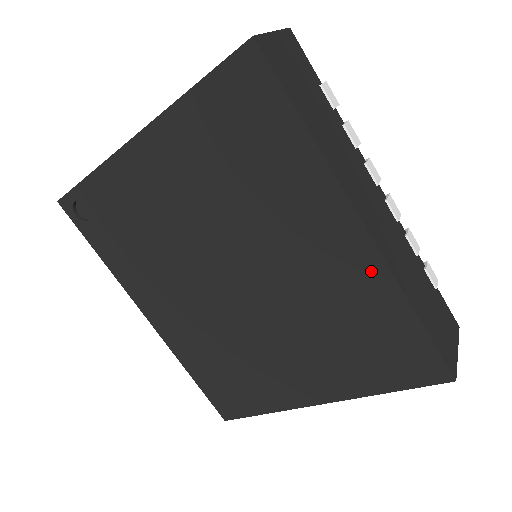
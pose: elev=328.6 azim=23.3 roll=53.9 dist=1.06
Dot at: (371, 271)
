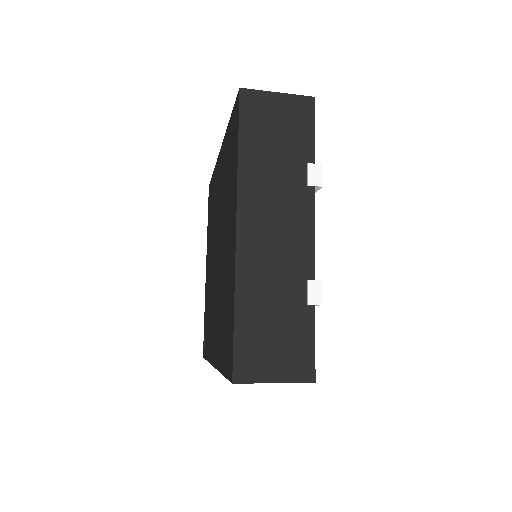
Dot at: (223, 150)
